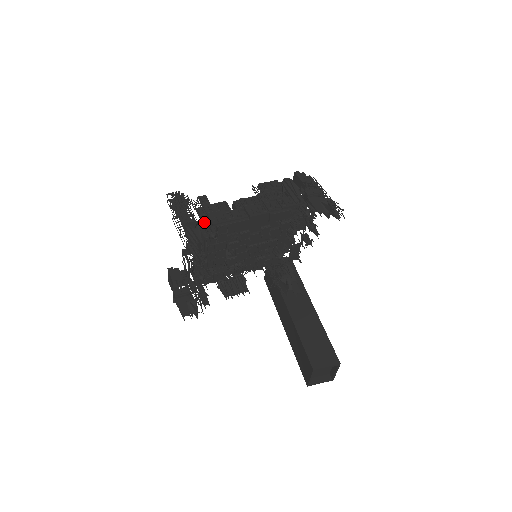
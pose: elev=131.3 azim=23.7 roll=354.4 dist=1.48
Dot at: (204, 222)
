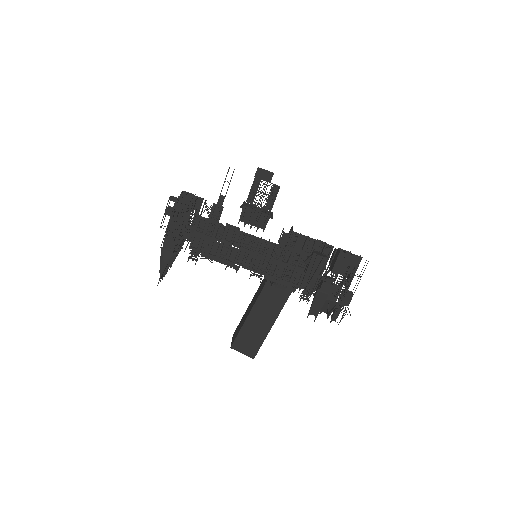
Dot at: (195, 239)
